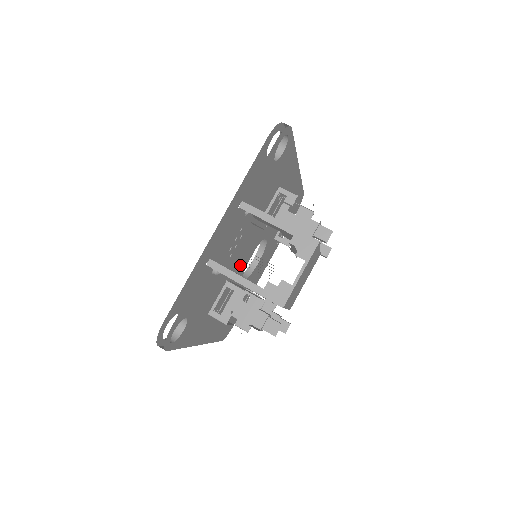
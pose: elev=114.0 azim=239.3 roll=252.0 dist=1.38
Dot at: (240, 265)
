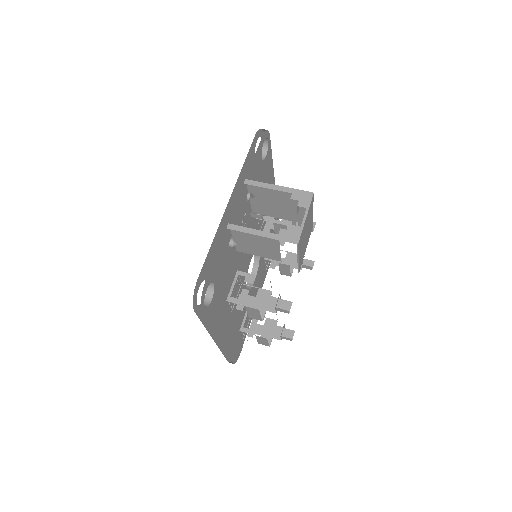
Dot at: (244, 263)
